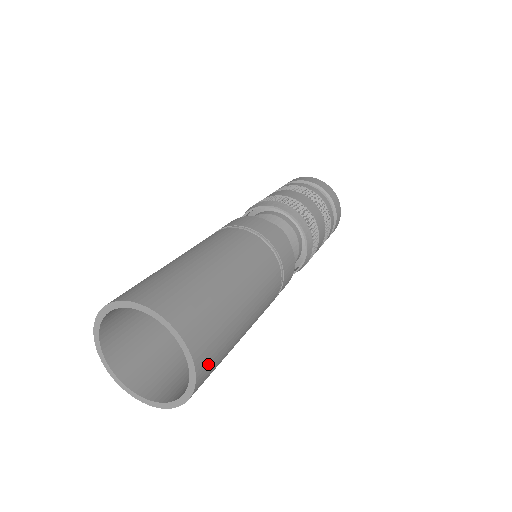
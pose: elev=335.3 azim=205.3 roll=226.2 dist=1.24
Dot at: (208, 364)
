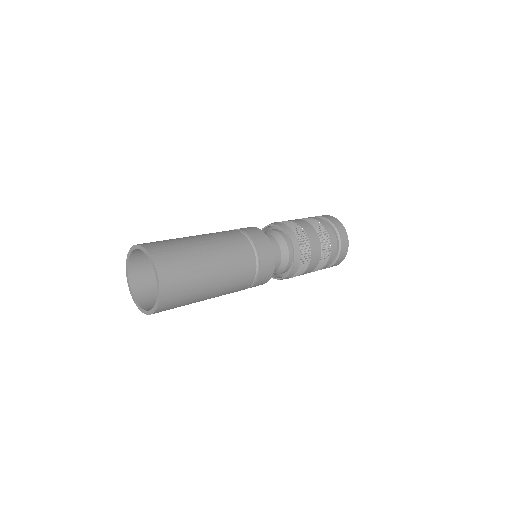
Dot at: (170, 299)
